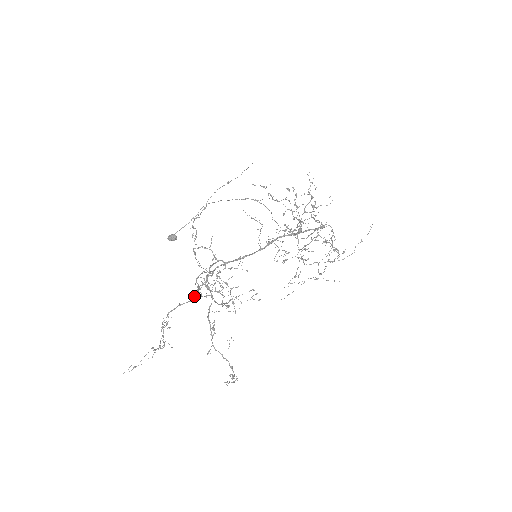
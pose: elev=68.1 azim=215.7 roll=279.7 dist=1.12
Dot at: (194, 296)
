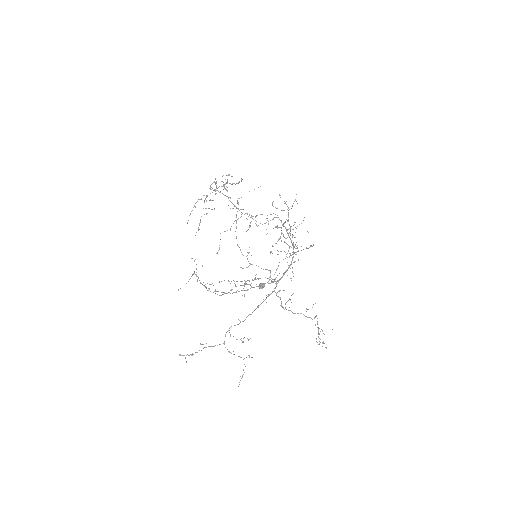
Dot at: occluded
